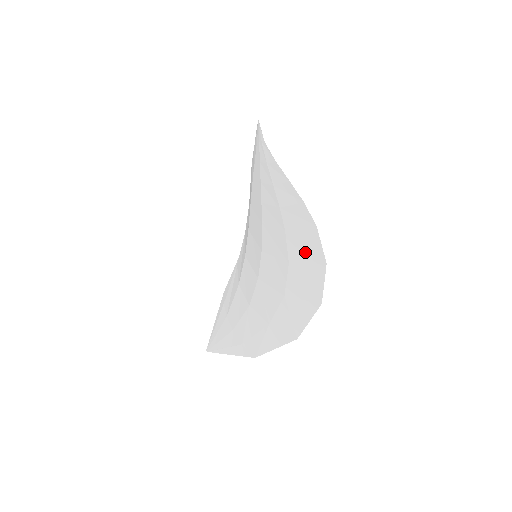
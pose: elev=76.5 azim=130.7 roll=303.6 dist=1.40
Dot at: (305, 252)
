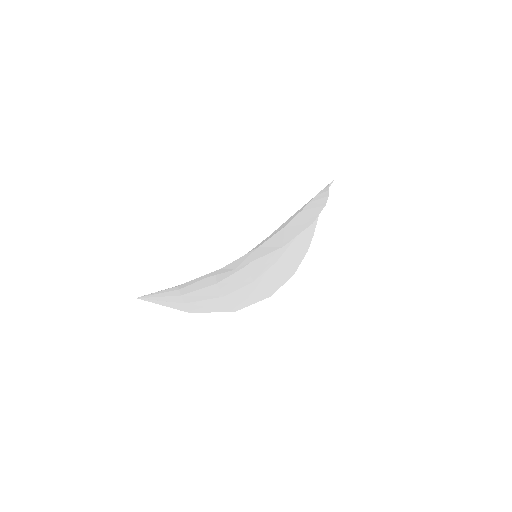
Dot at: (303, 219)
